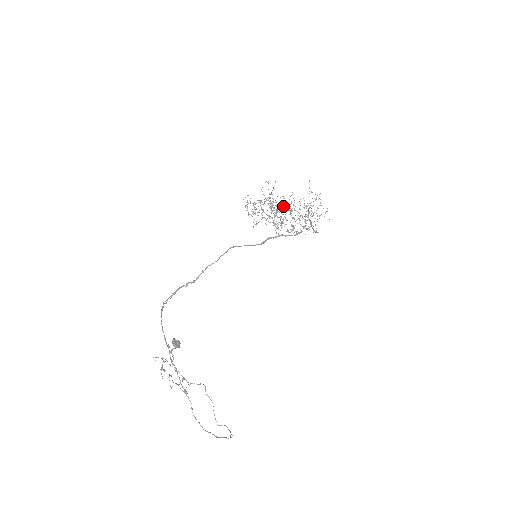
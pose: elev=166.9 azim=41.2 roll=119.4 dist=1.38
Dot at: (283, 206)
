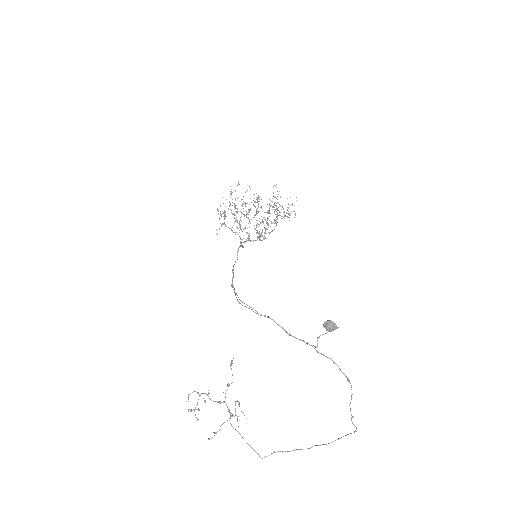
Dot at: occluded
